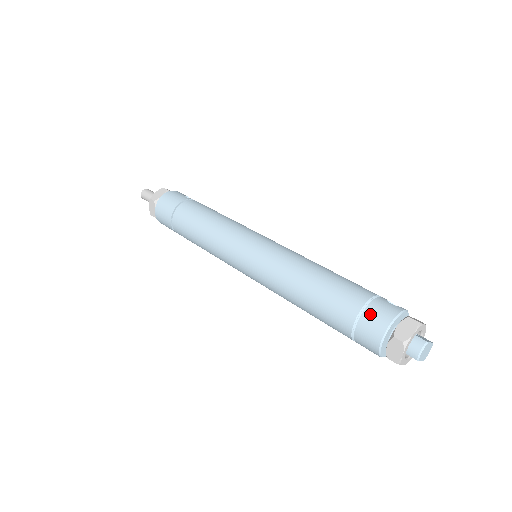
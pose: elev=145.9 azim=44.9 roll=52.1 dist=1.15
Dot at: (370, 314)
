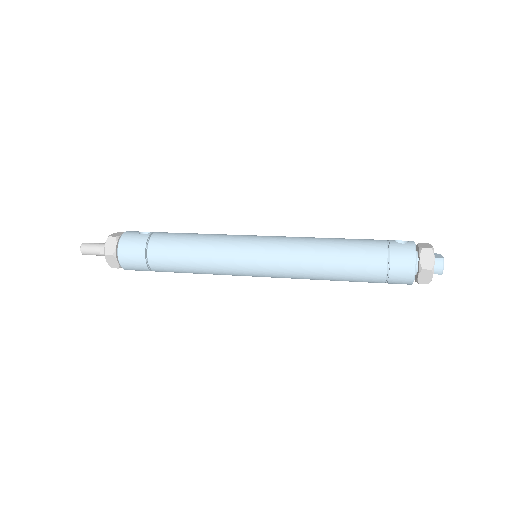
Dot at: (397, 262)
